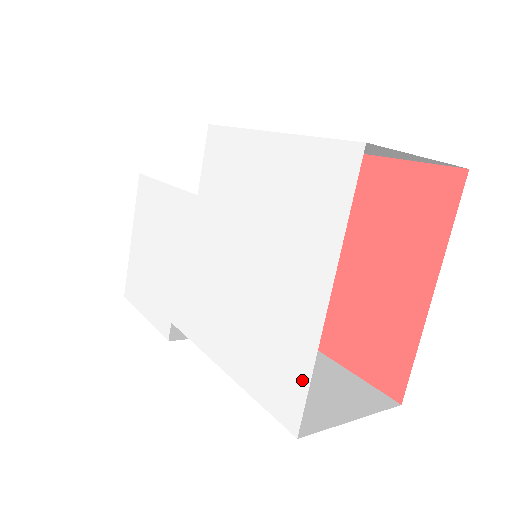
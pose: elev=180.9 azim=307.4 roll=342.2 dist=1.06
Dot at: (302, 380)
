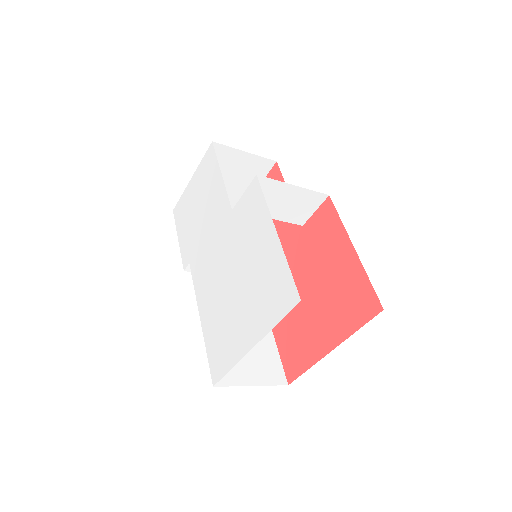
Dot at: (226, 367)
